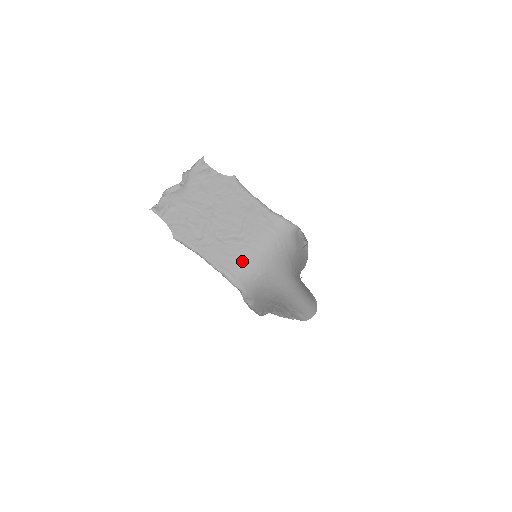
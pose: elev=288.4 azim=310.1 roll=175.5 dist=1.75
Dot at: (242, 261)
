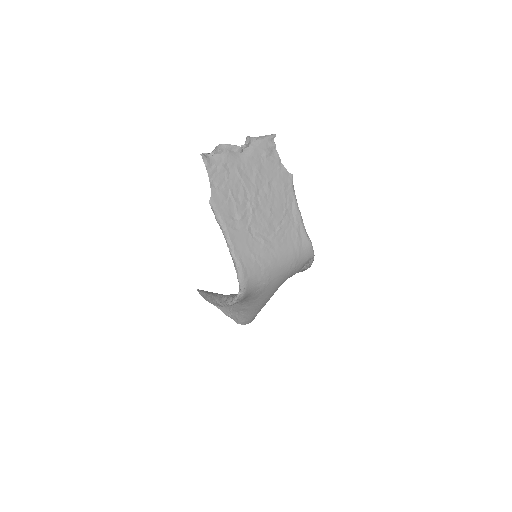
Dot at: (260, 265)
